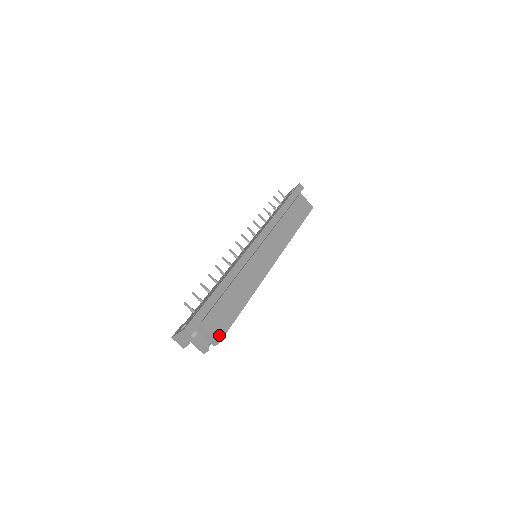
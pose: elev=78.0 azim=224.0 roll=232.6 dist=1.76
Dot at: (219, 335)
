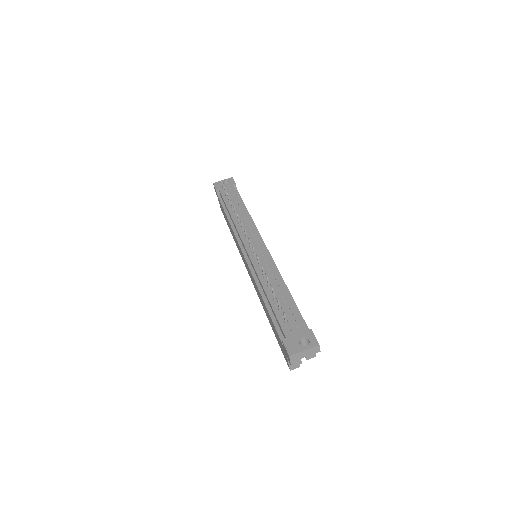
Dot at: occluded
